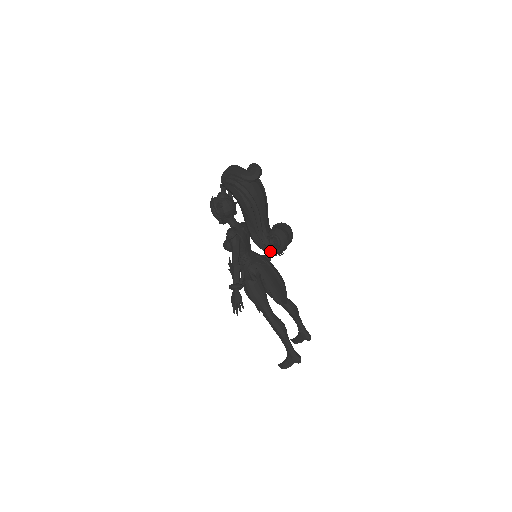
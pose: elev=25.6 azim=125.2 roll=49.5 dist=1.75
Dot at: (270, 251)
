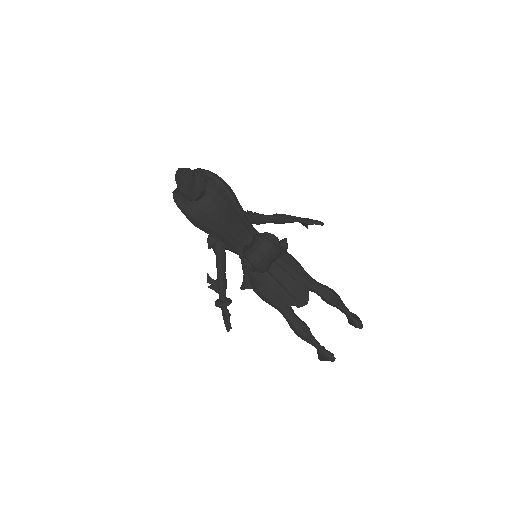
Dot at: occluded
